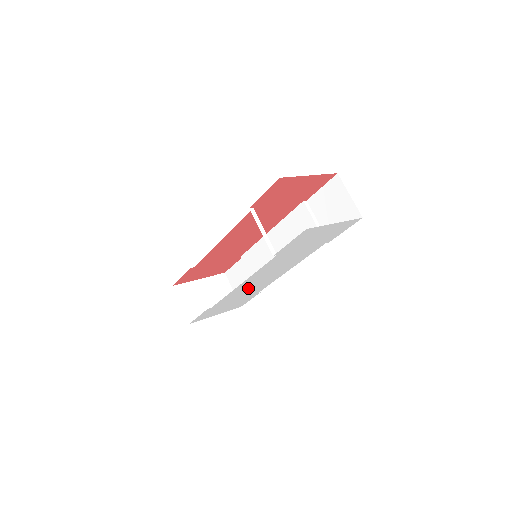
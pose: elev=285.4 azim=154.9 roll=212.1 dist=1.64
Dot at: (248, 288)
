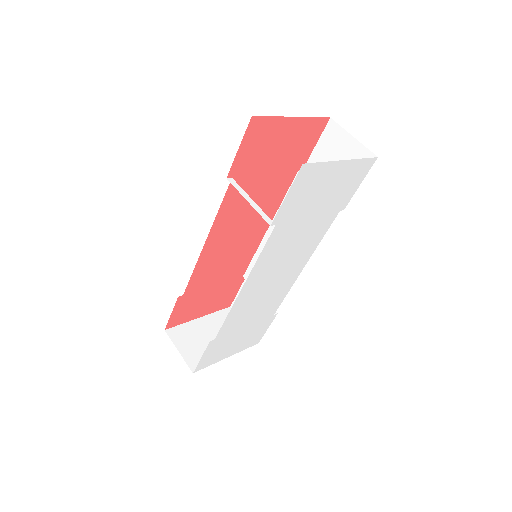
Dot at: (256, 301)
